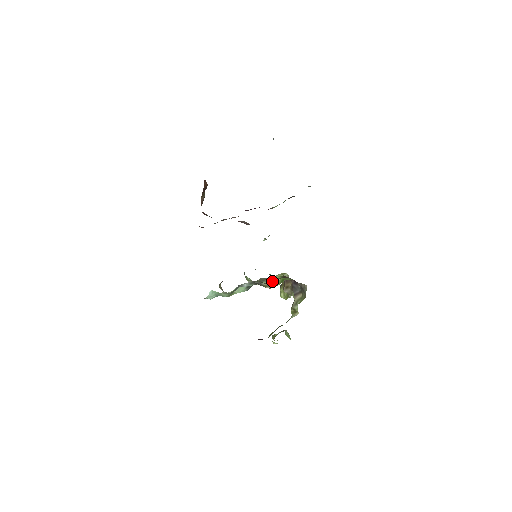
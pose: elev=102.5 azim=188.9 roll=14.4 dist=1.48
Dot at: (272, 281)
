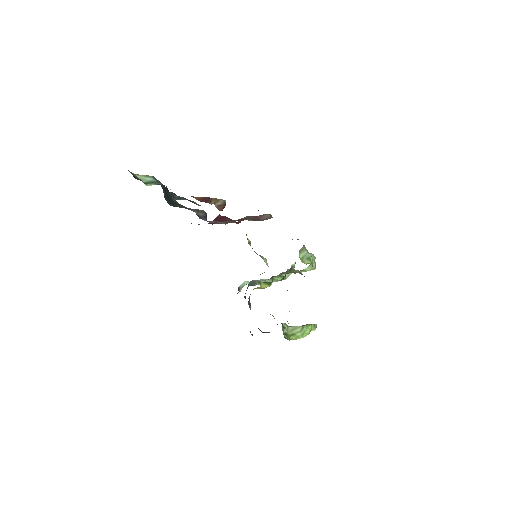
Dot at: (278, 278)
